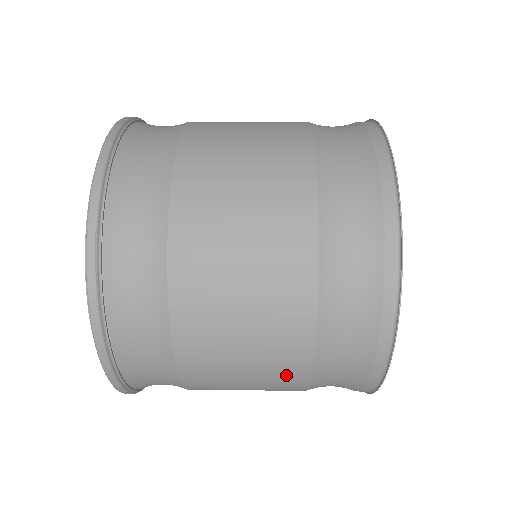
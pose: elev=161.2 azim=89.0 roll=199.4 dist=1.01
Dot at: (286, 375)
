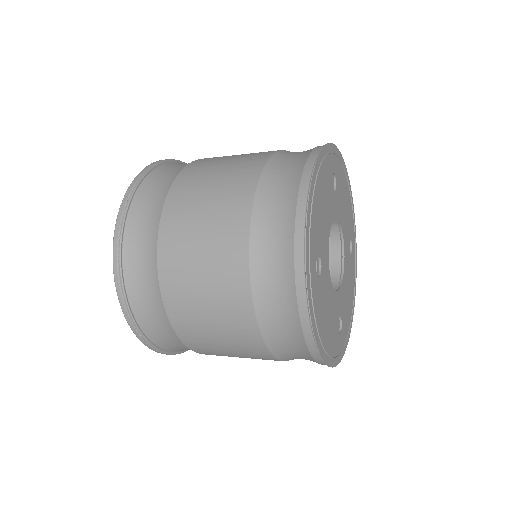
Dot at: (233, 295)
